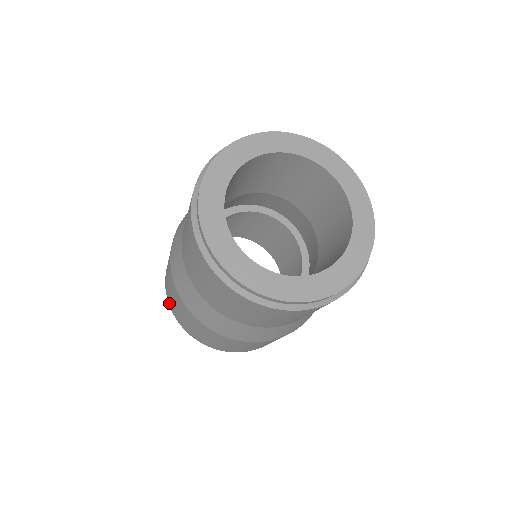
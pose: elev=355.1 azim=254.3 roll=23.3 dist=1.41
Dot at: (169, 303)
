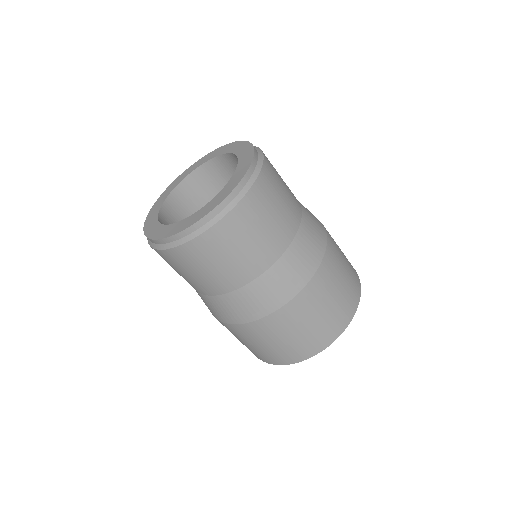
Dot at: occluded
